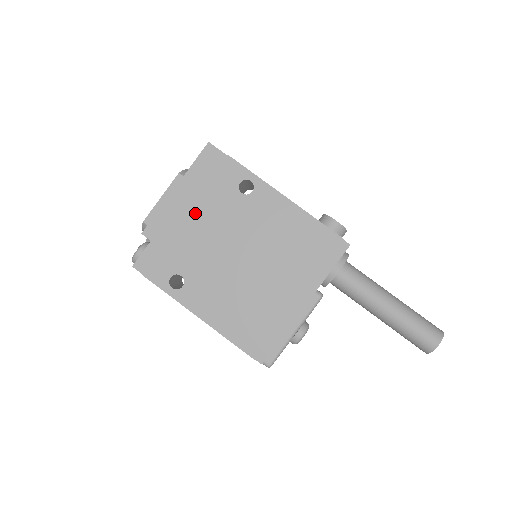
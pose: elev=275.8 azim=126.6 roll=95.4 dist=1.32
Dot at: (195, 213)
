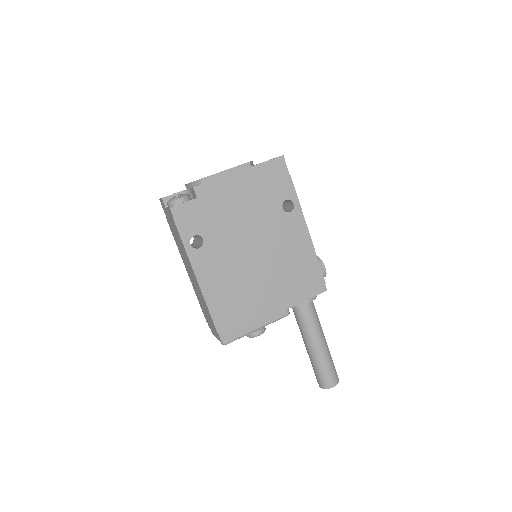
Dot at: (242, 200)
